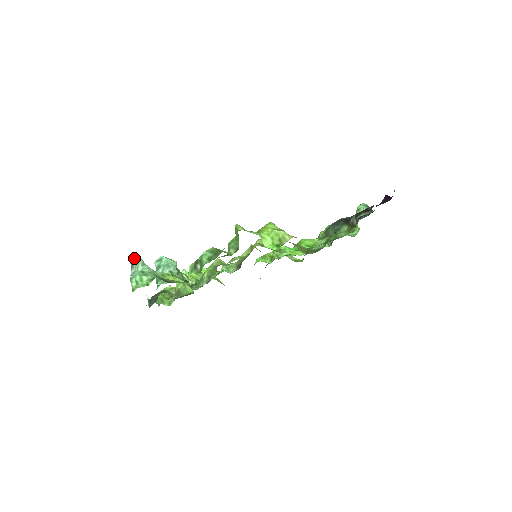
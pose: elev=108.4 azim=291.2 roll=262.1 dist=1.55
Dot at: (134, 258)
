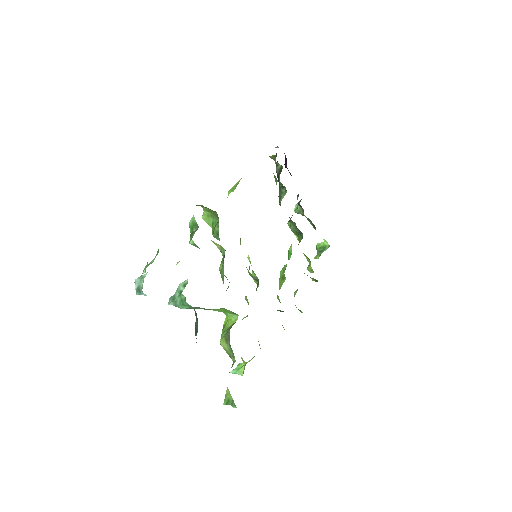
Dot at: (136, 285)
